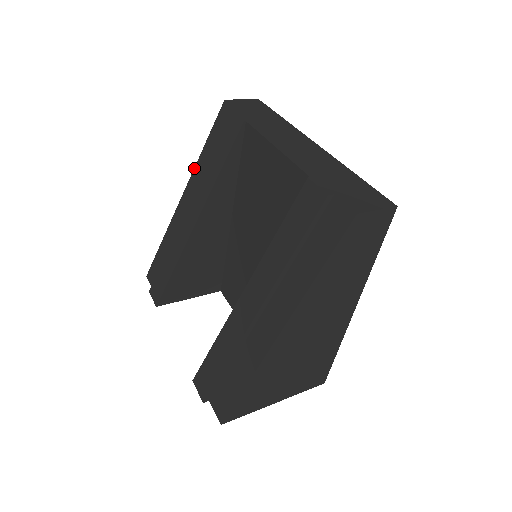
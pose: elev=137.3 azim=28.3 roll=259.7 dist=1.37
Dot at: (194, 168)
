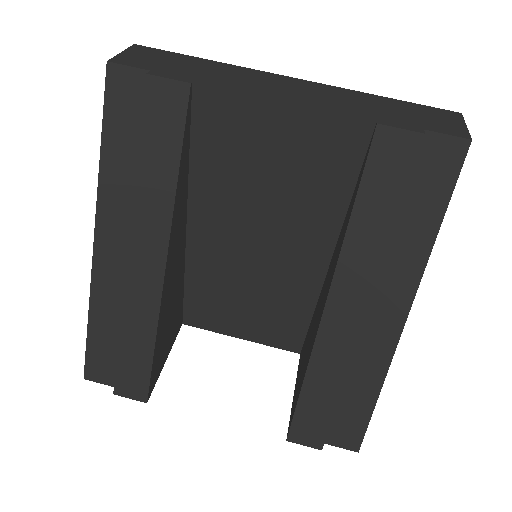
Dot at: (97, 190)
